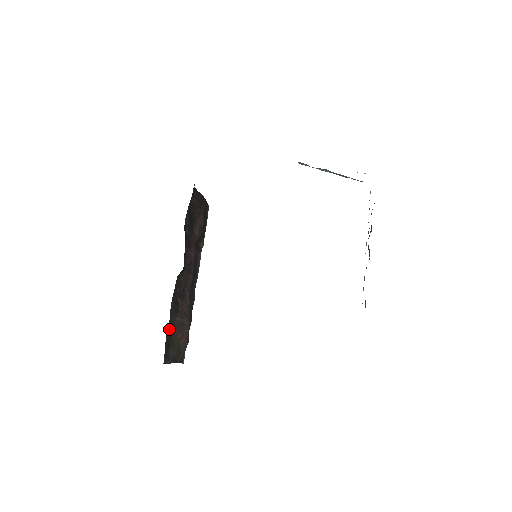
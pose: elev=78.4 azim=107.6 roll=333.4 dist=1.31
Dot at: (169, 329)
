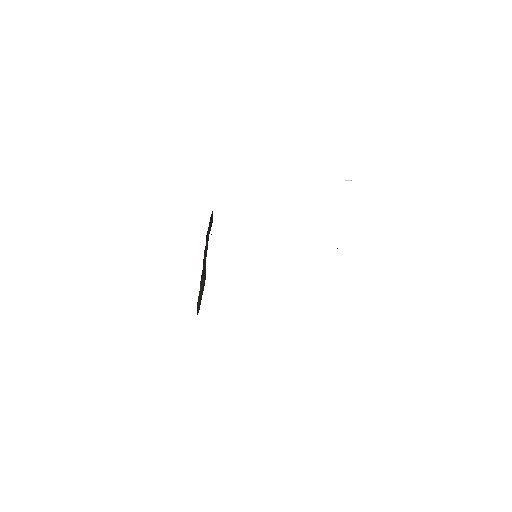
Dot at: (197, 302)
